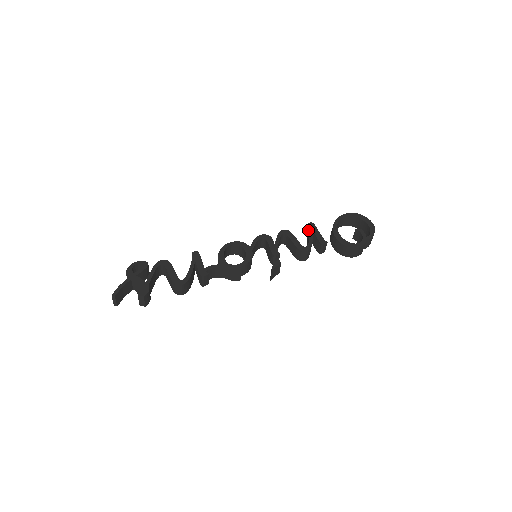
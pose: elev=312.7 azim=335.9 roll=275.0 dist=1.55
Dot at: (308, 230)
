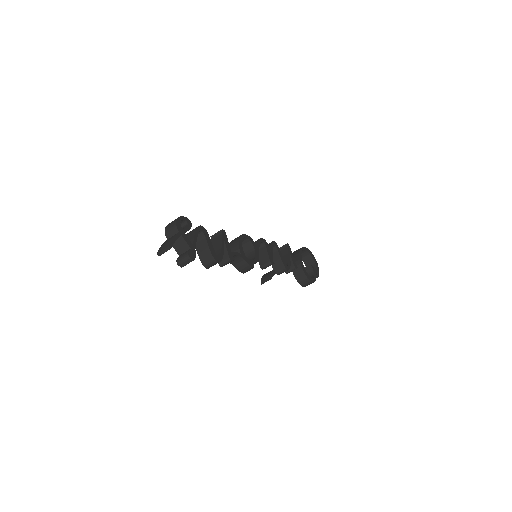
Dot at: (284, 249)
